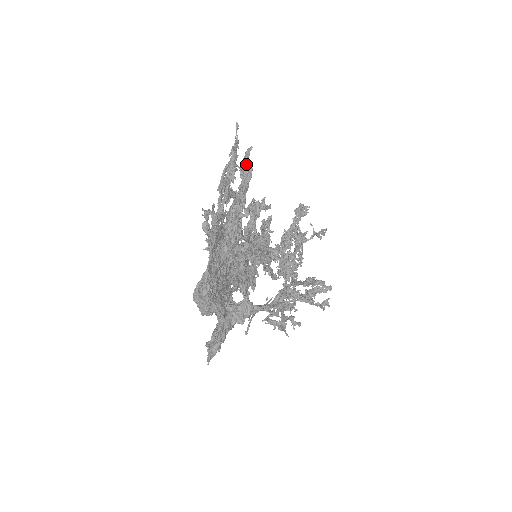
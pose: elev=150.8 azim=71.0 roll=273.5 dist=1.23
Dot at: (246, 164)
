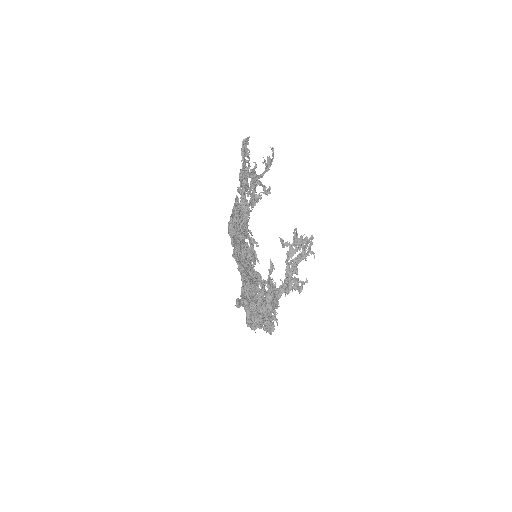
Dot at: (236, 241)
